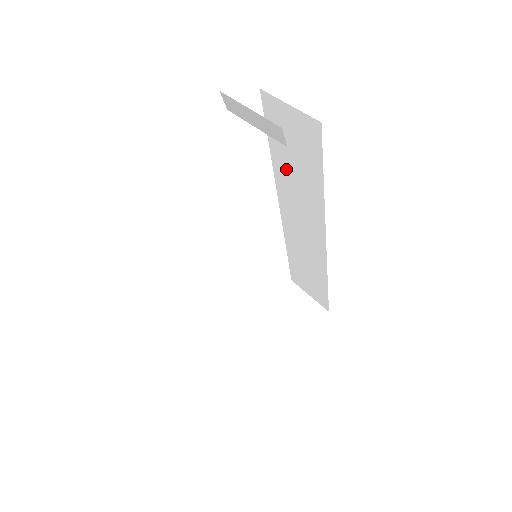
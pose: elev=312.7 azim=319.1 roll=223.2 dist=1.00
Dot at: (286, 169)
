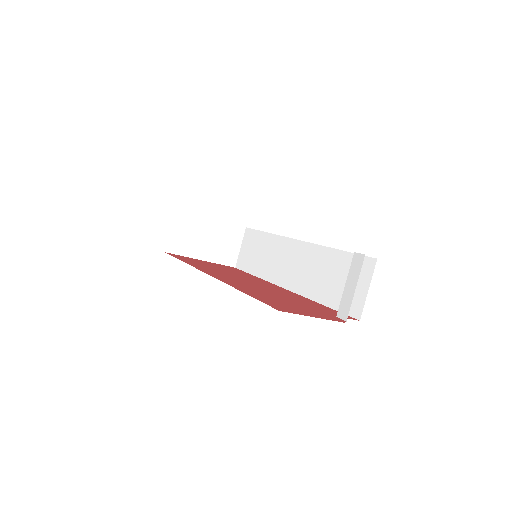
Dot at: (327, 264)
